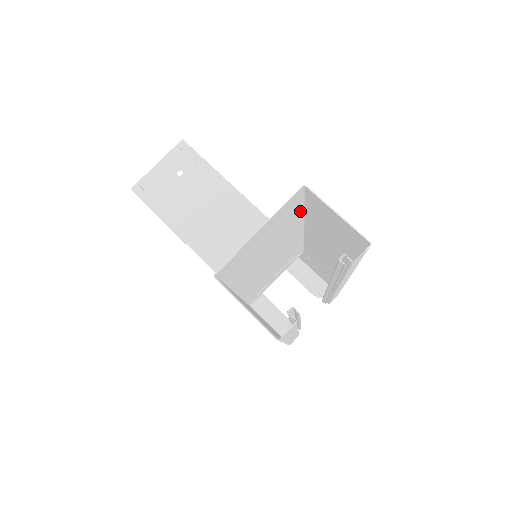
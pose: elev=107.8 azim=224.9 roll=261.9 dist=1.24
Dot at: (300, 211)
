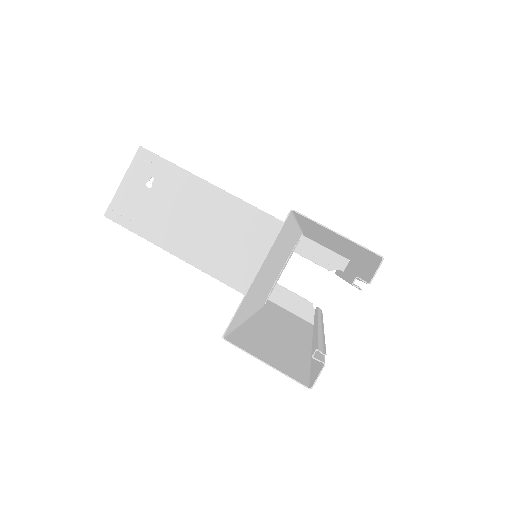
Dot at: (292, 223)
